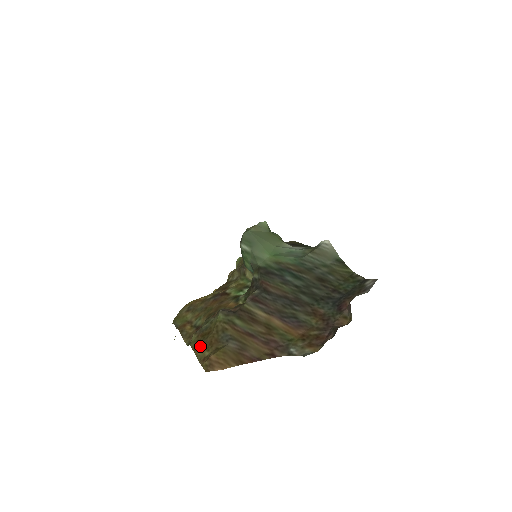
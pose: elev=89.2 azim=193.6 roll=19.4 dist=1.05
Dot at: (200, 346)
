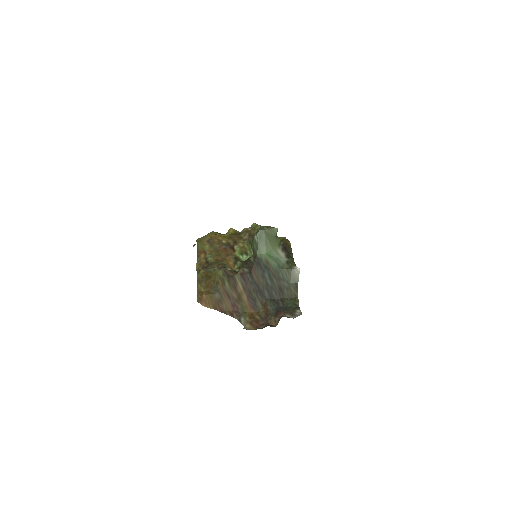
Dot at: (202, 282)
